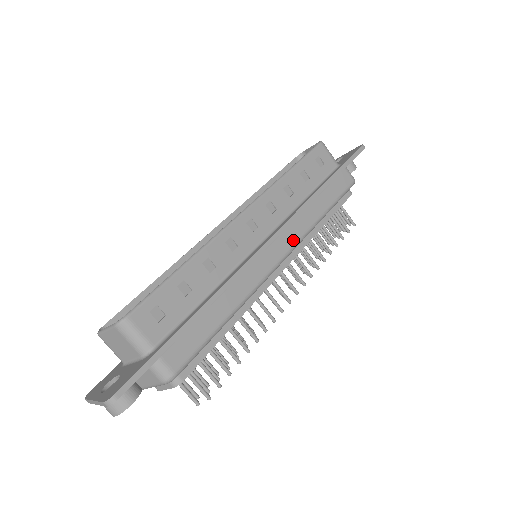
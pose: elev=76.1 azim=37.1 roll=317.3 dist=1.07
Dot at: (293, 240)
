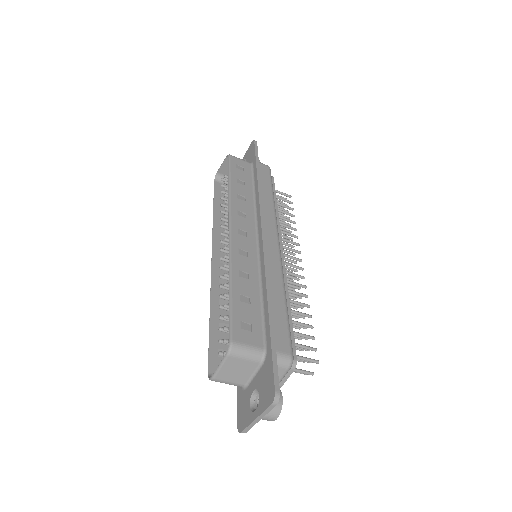
Dot at: (273, 226)
